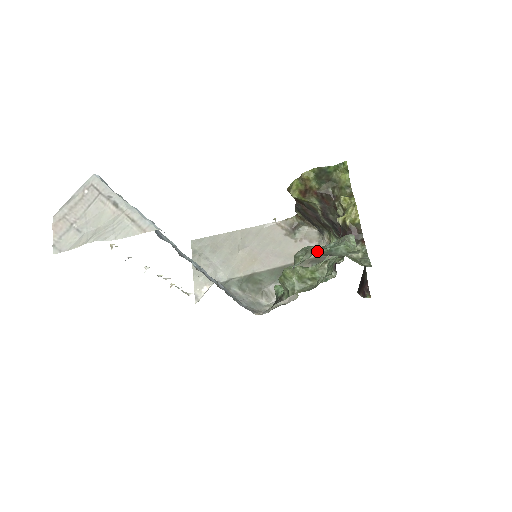
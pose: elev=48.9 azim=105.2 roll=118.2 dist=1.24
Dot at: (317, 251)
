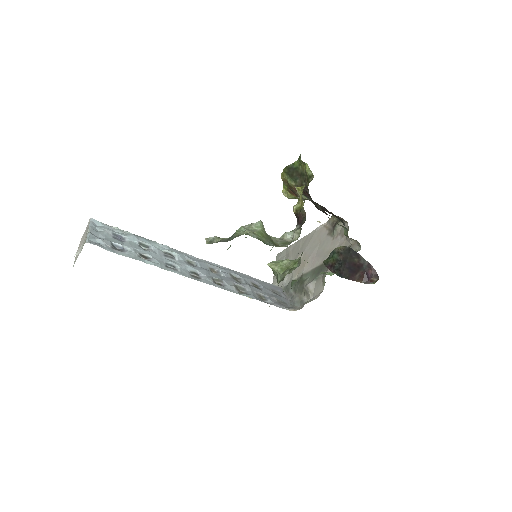
Dot at: (215, 240)
